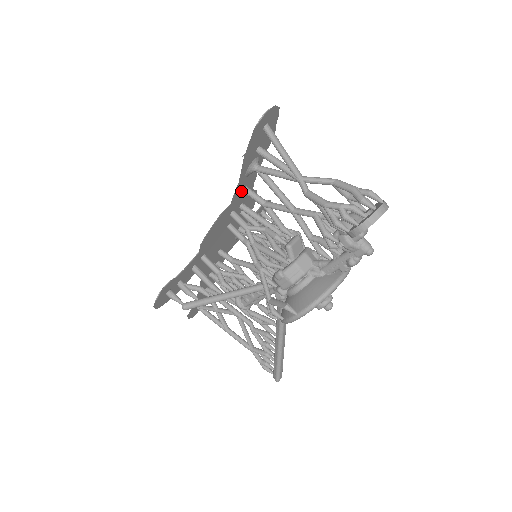
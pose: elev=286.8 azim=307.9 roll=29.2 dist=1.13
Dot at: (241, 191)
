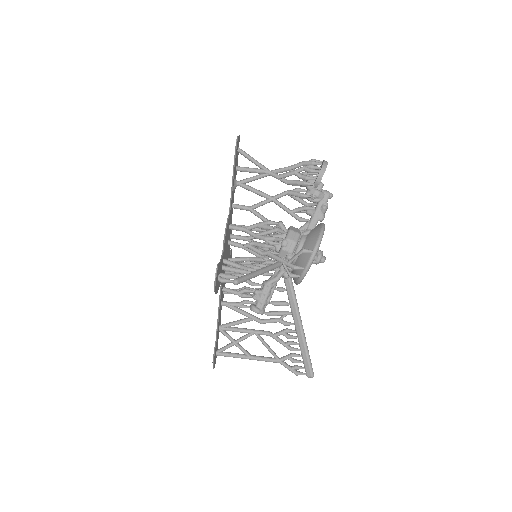
Dot at: (231, 206)
